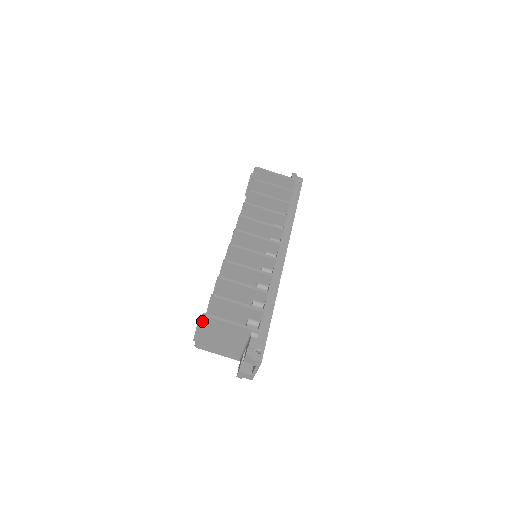
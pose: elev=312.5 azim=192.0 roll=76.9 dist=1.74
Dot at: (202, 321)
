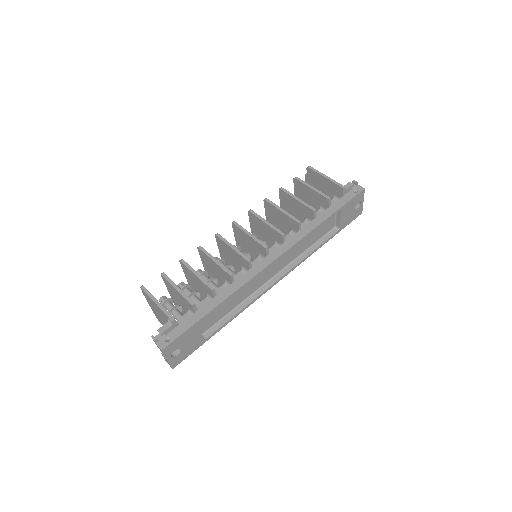
Dot at: (144, 293)
